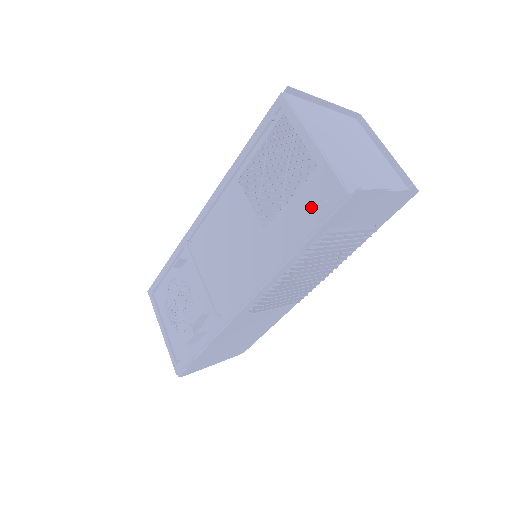
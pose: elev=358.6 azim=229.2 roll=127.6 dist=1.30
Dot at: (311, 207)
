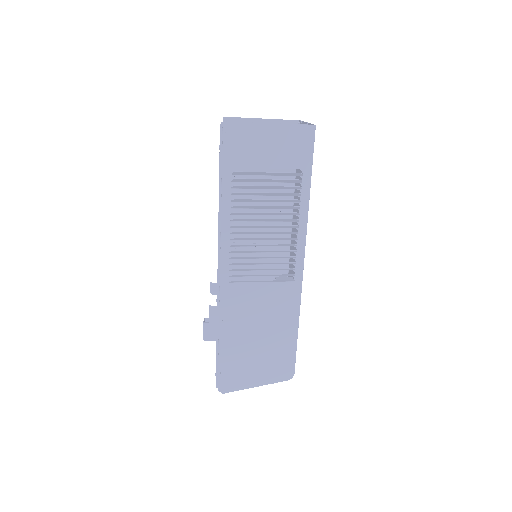
Dot at: occluded
